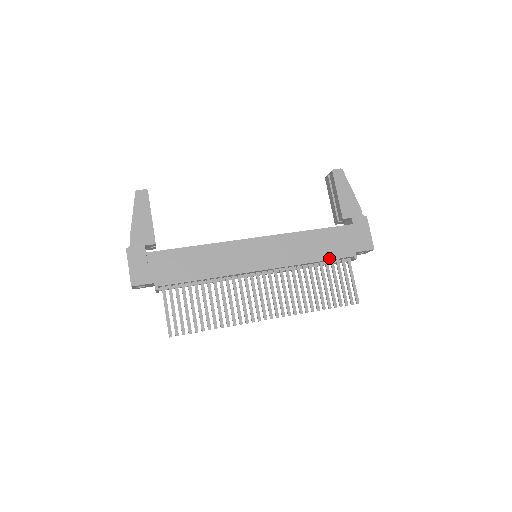
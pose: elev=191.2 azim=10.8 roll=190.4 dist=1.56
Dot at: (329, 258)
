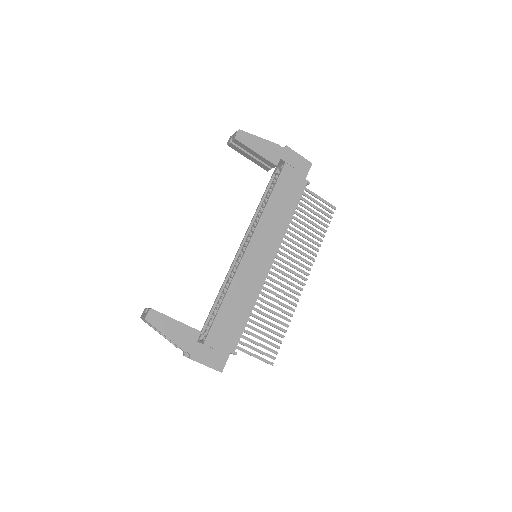
Dot at: (297, 203)
